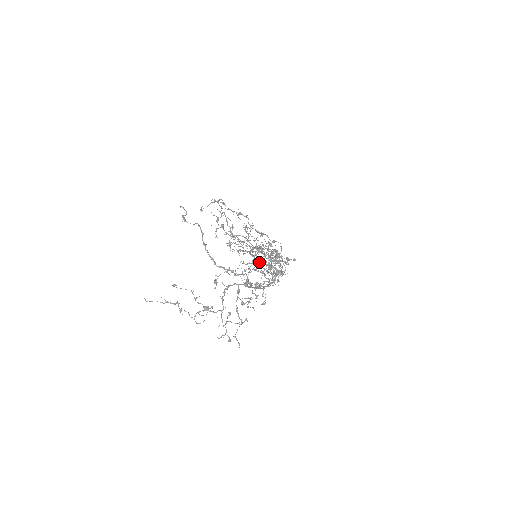
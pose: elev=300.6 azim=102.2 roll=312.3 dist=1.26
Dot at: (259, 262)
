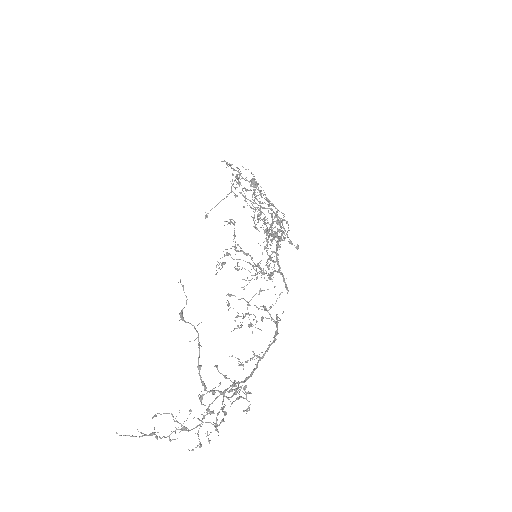
Dot at: (258, 218)
